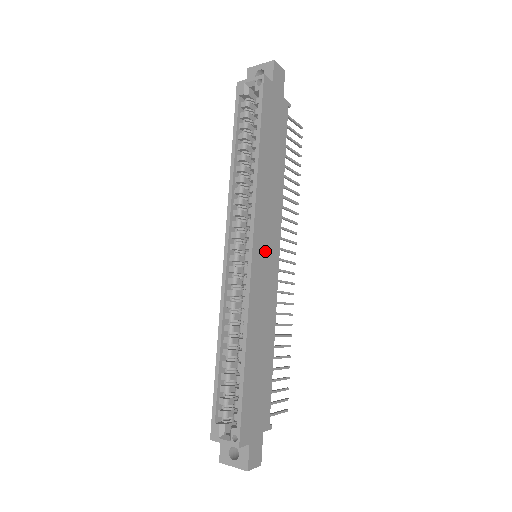
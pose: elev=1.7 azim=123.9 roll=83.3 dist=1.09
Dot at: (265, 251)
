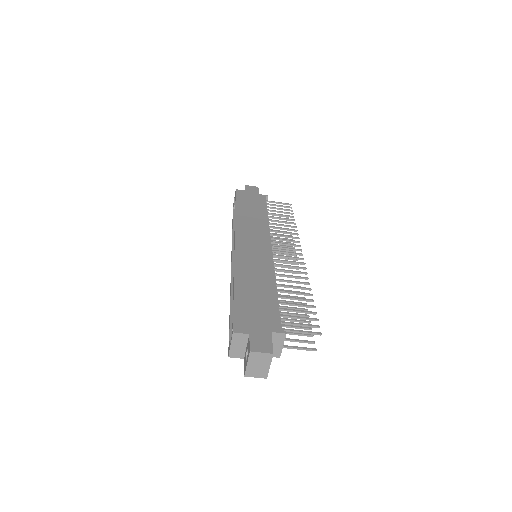
Dot at: (251, 243)
